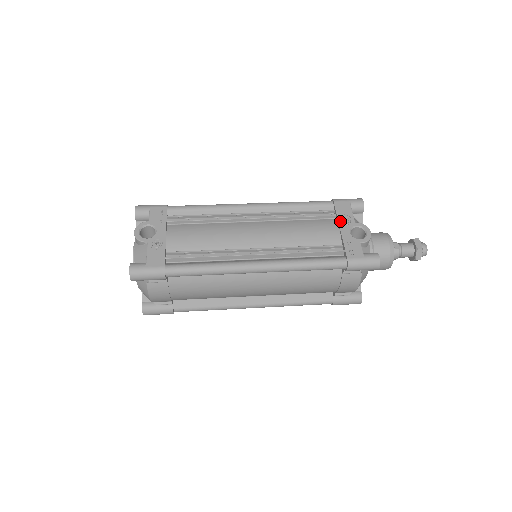
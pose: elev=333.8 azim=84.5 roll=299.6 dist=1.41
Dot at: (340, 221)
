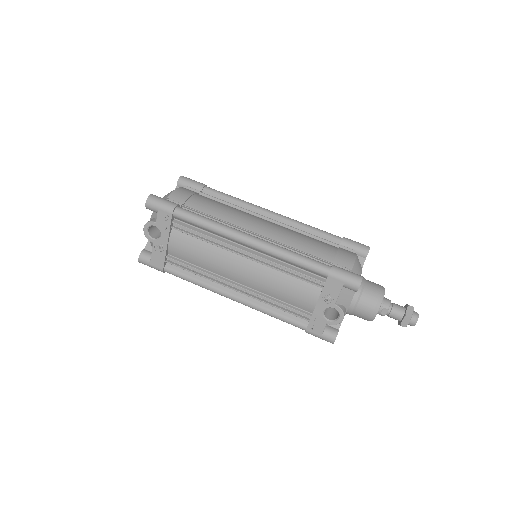
Dot at: (321, 297)
